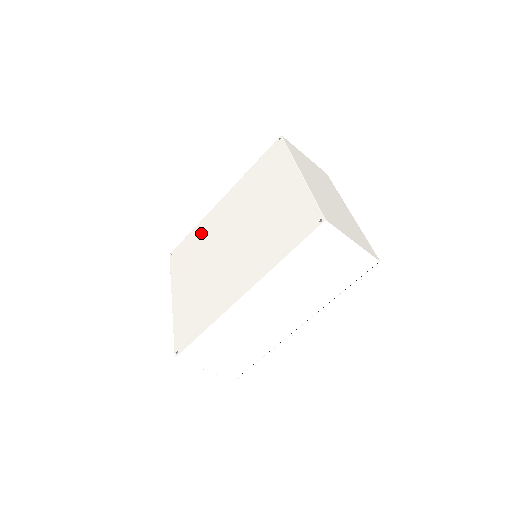
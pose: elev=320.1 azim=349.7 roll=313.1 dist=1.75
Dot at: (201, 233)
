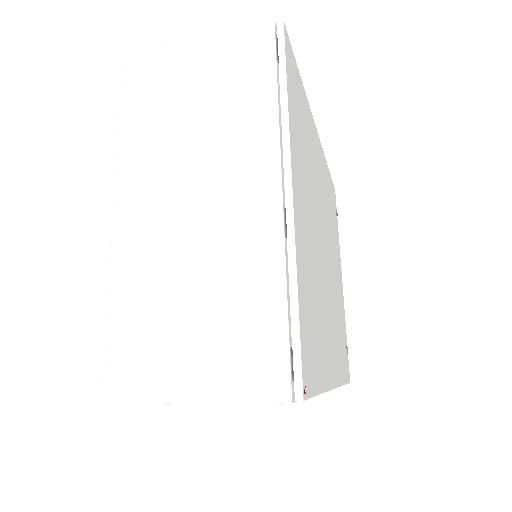
Dot at: occluded
